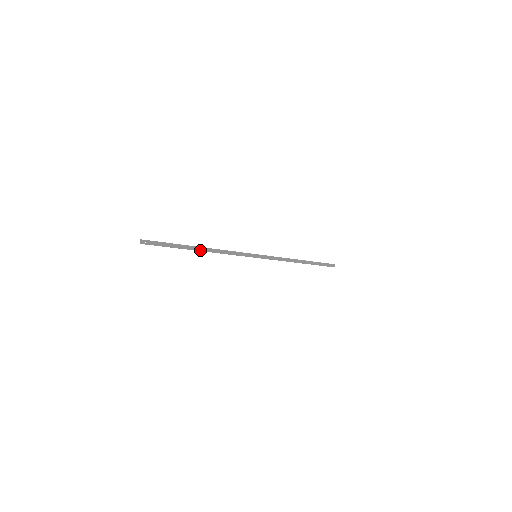
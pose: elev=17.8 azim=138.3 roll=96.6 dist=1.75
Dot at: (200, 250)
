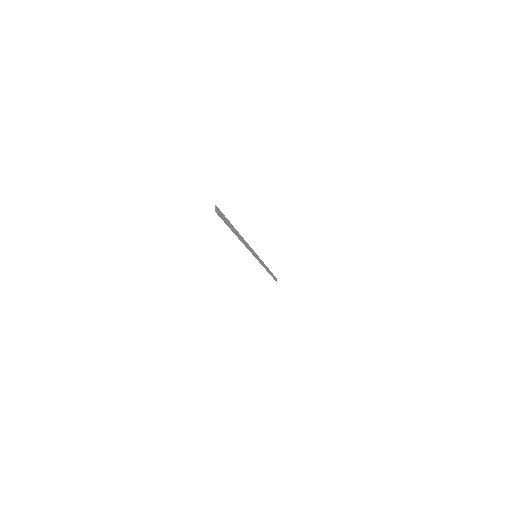
Dot at: (238, 237)
